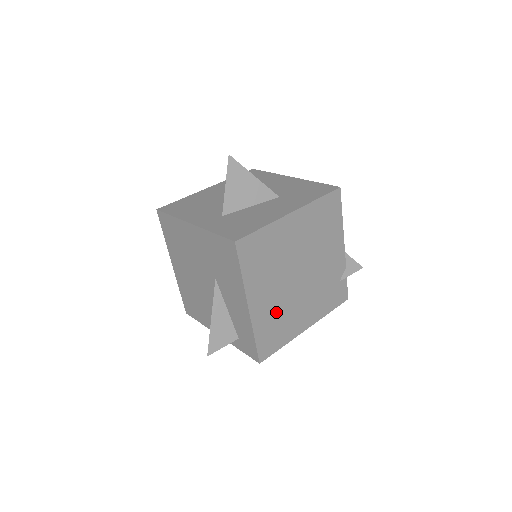
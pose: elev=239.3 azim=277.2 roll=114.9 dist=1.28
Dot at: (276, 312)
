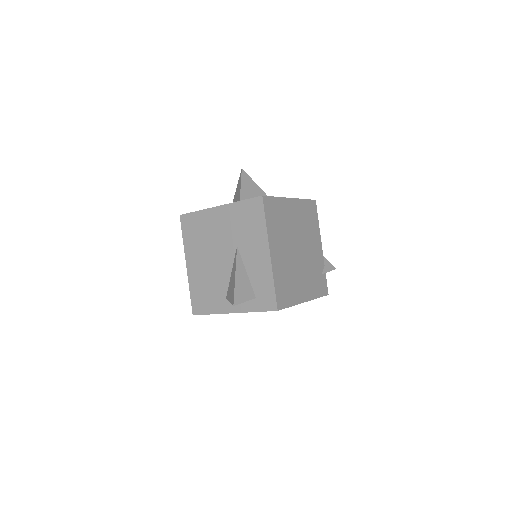
Dot at: (286, 271)
